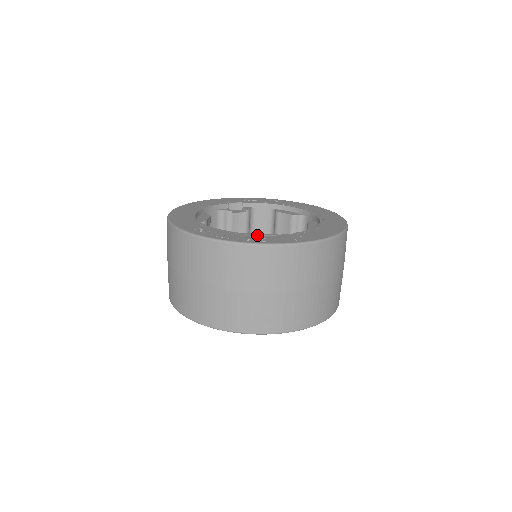
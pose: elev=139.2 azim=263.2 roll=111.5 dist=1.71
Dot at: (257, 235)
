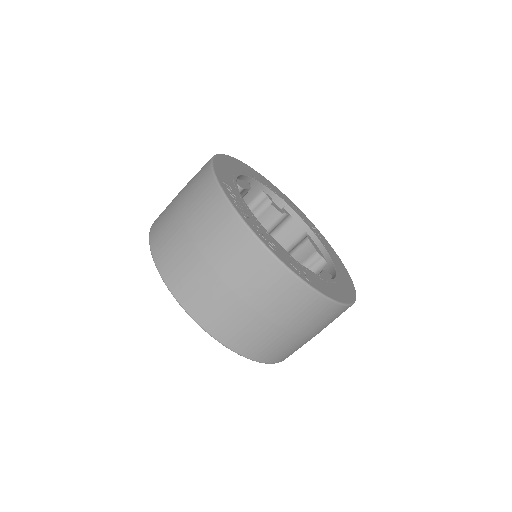
Dot at: (272, 238)
